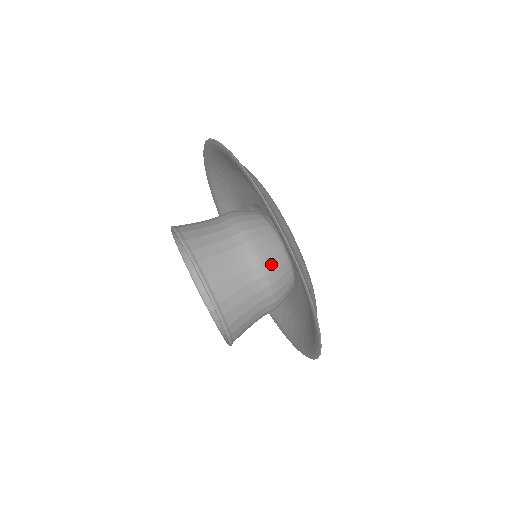
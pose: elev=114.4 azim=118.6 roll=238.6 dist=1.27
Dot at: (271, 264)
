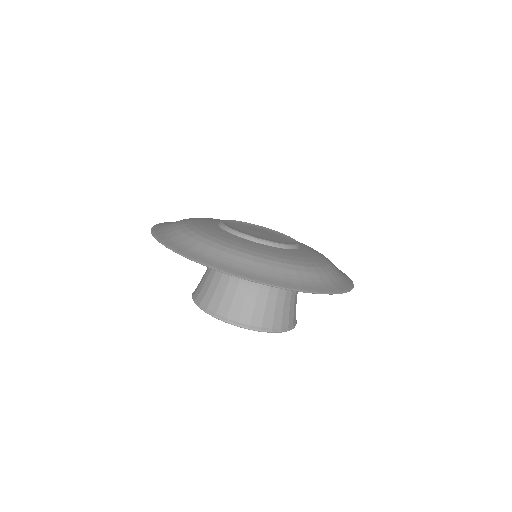
Dot at: occluded
